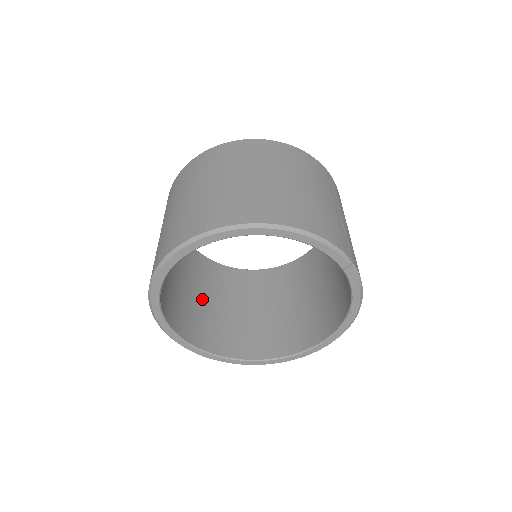
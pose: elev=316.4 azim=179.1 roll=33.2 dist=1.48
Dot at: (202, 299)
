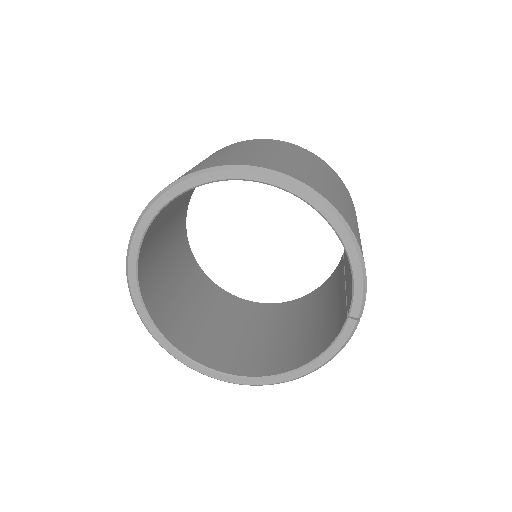
Dot at: (165, 252)
